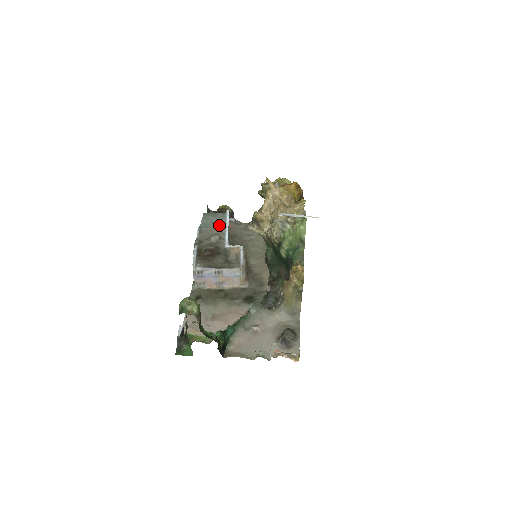
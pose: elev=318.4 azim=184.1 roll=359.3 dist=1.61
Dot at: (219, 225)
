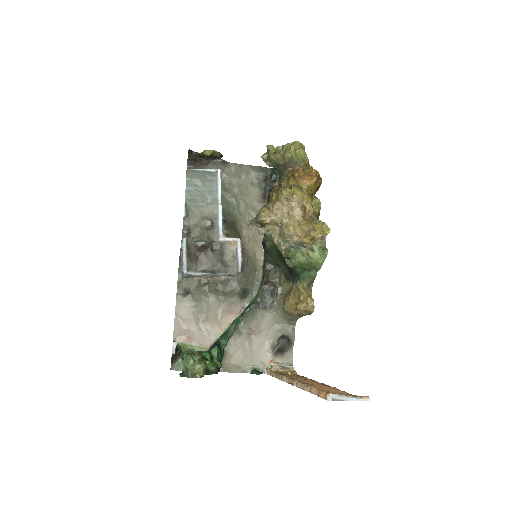
Dot at: (209, 198)
